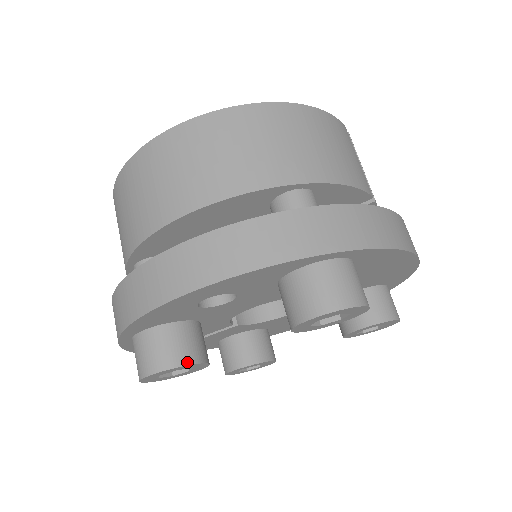
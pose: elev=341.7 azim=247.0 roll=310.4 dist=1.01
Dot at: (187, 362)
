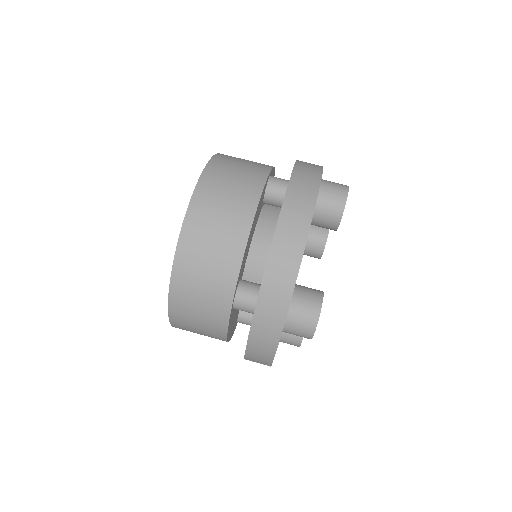
Dot at: (321, 293)
